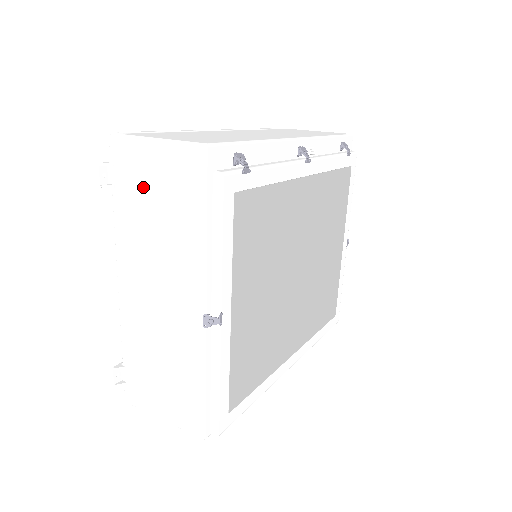
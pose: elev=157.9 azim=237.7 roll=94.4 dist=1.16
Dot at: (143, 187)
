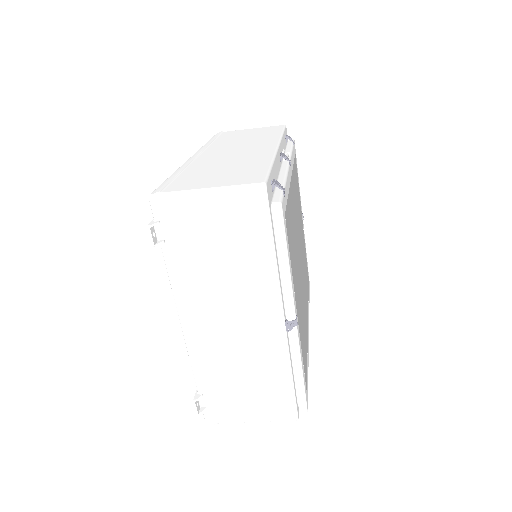
Dot at: (200, 234)
